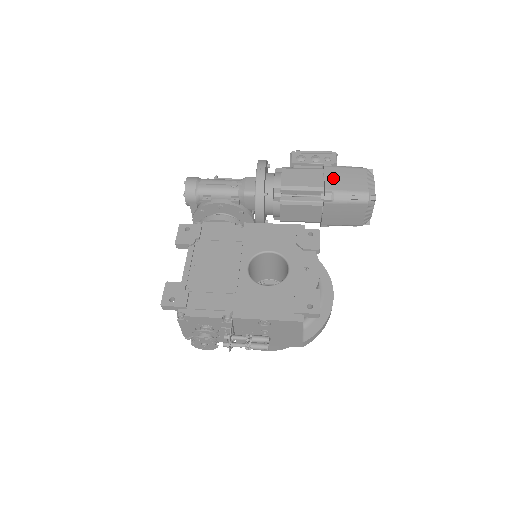
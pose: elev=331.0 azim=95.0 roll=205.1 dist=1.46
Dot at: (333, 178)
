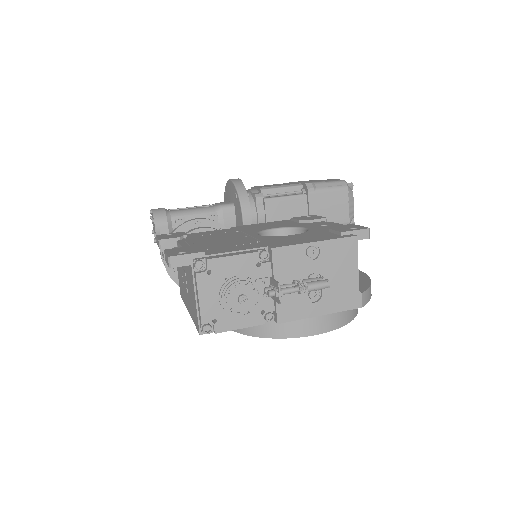
Dot at: (305, 181)
